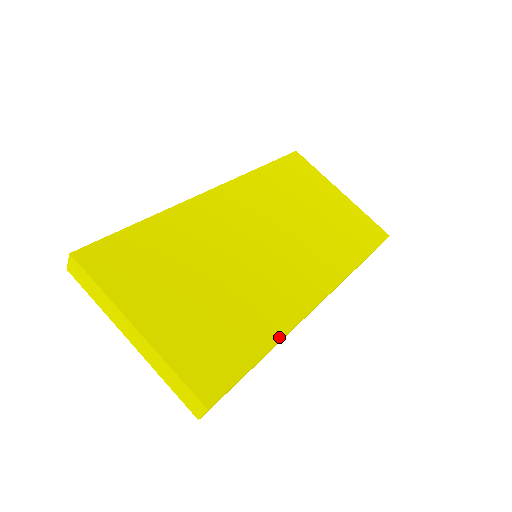
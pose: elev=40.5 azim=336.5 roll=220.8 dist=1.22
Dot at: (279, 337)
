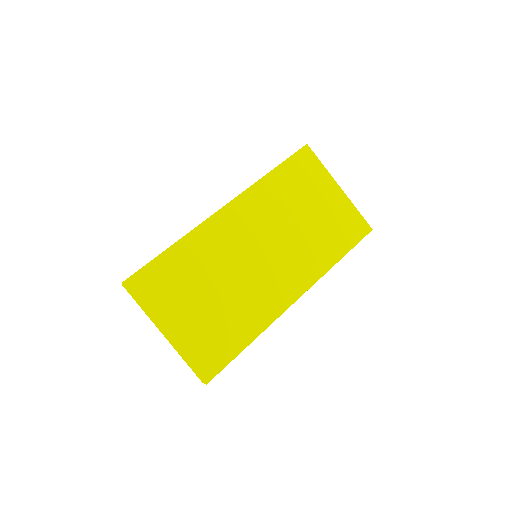
Dot at: (259, 332)
